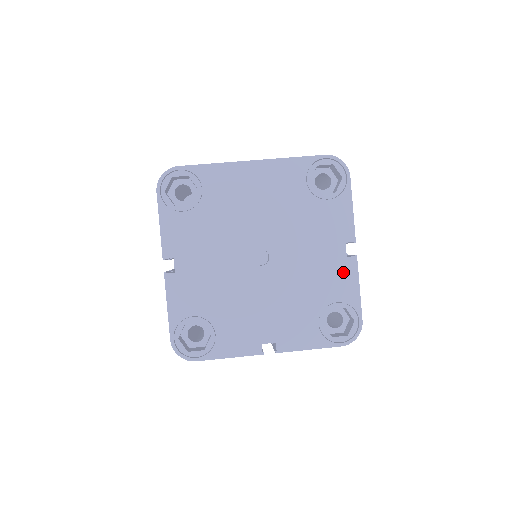
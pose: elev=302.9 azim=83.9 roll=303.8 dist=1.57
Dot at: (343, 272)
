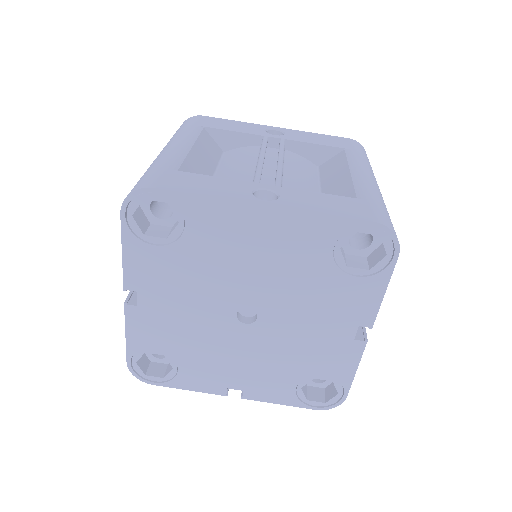
Dot at: (343, 352)
